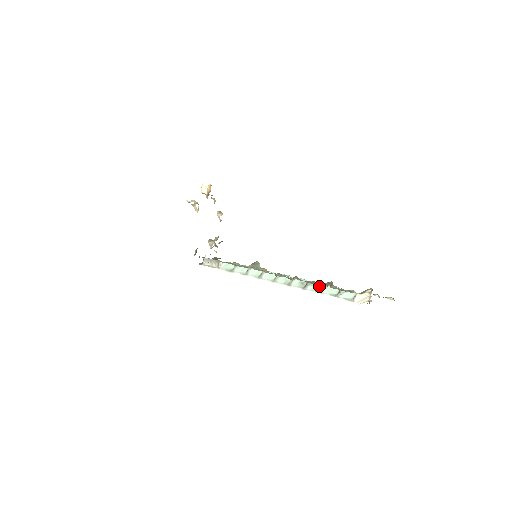
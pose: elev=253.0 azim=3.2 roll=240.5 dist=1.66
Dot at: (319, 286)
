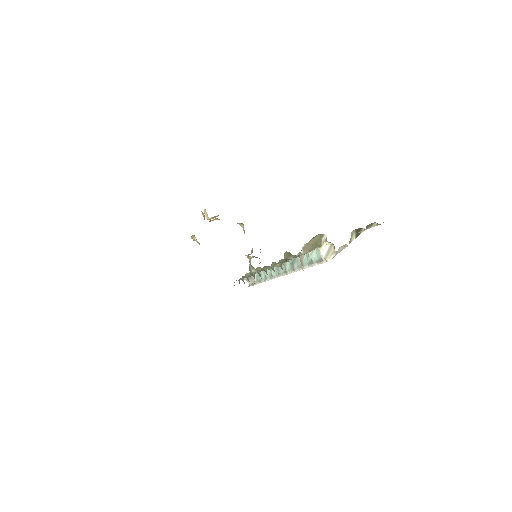
Dot at: occluded
